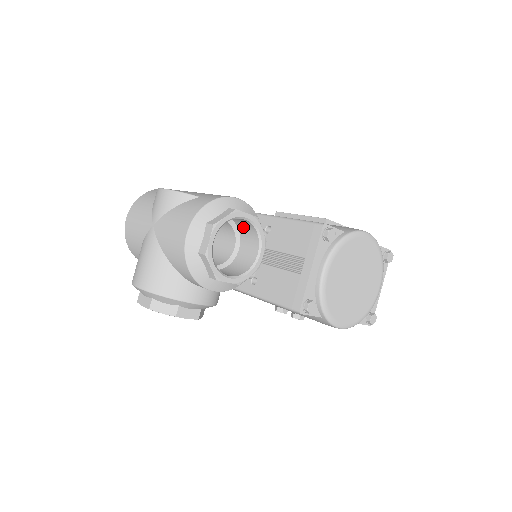
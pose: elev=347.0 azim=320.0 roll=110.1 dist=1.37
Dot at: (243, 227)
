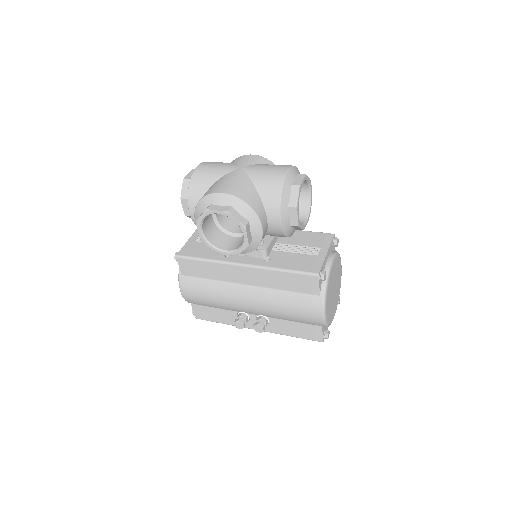
Dot at: occluded
